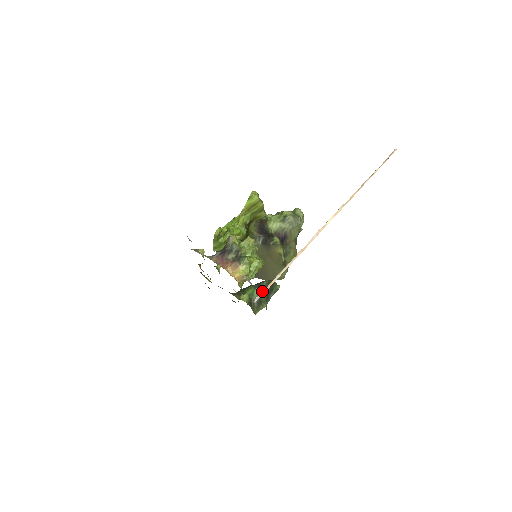
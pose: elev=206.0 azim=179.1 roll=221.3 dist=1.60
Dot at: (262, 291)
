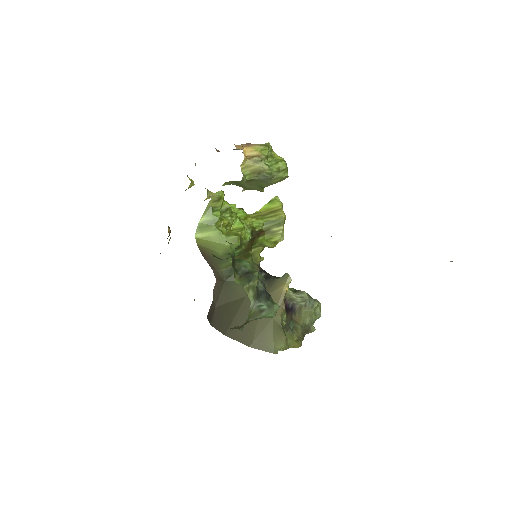
Dot at: occluded
